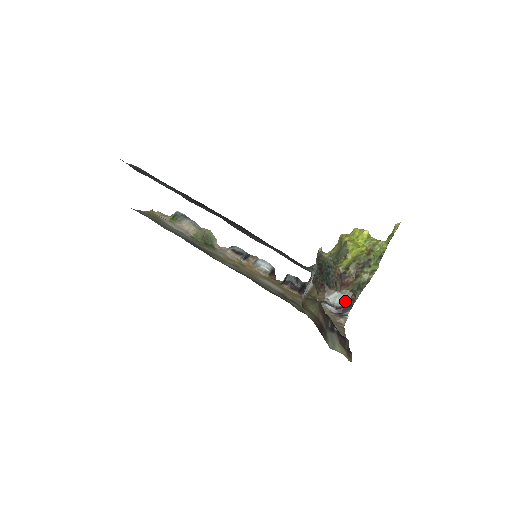
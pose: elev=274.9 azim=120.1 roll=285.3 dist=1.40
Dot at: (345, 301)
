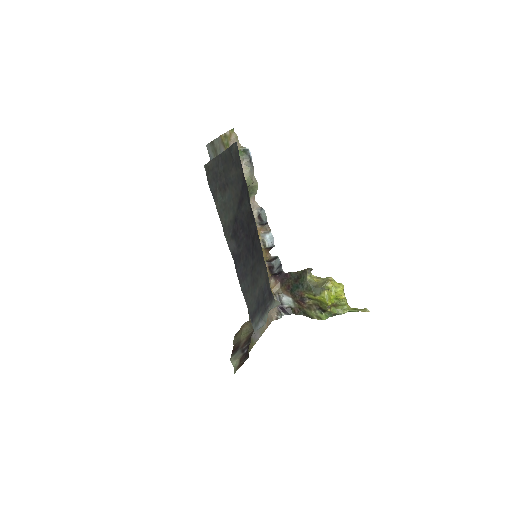
Dot at: (291, 307)
